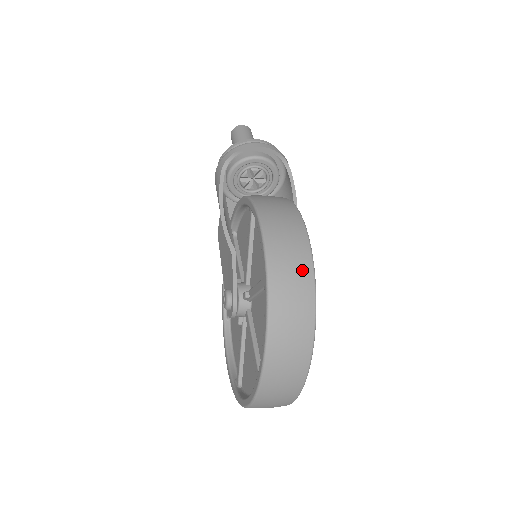
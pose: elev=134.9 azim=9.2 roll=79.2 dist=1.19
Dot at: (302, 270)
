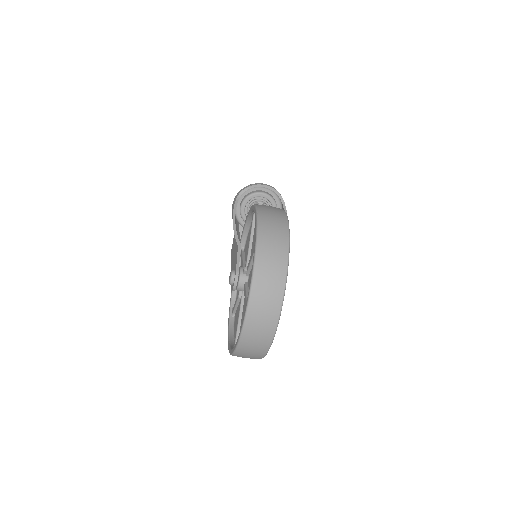
Dot at: (281, 232)
